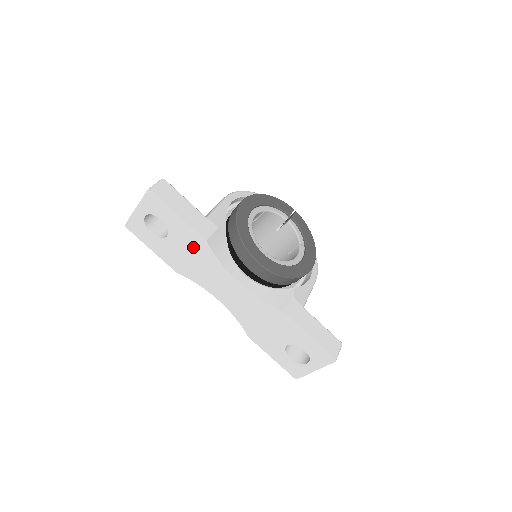
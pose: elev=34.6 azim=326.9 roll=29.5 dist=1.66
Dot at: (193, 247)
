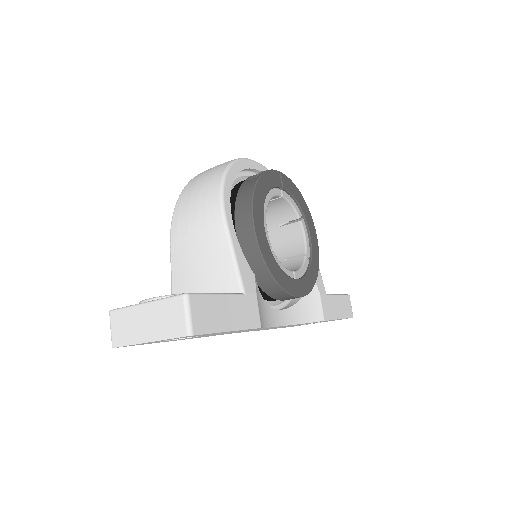
Dot at: occluded
